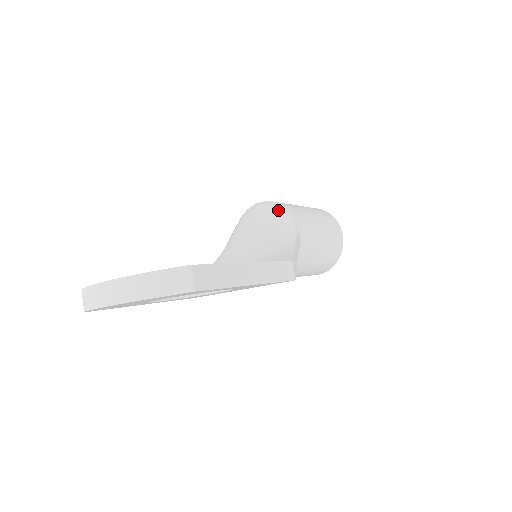
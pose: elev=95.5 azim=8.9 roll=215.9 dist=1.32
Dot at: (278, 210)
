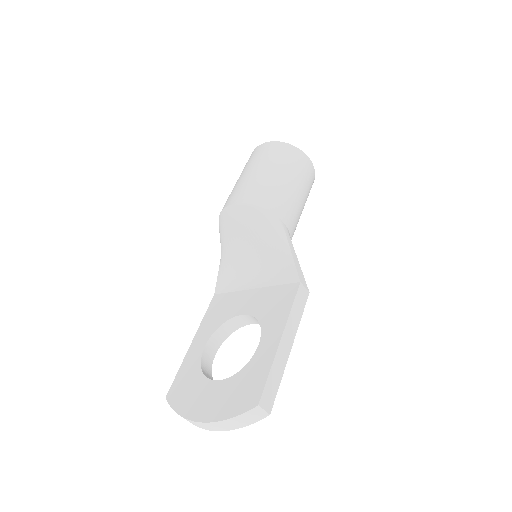
Dot at: (255, 214)
